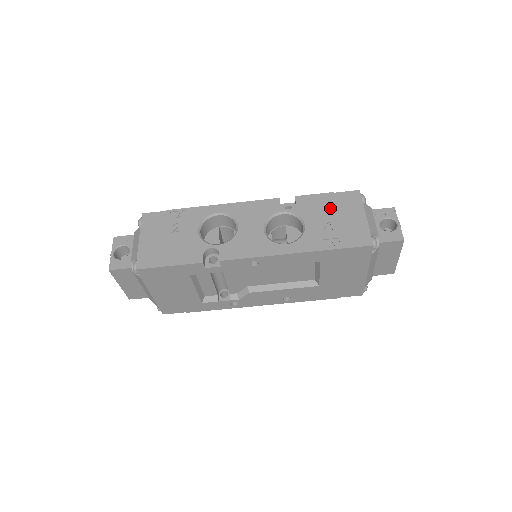
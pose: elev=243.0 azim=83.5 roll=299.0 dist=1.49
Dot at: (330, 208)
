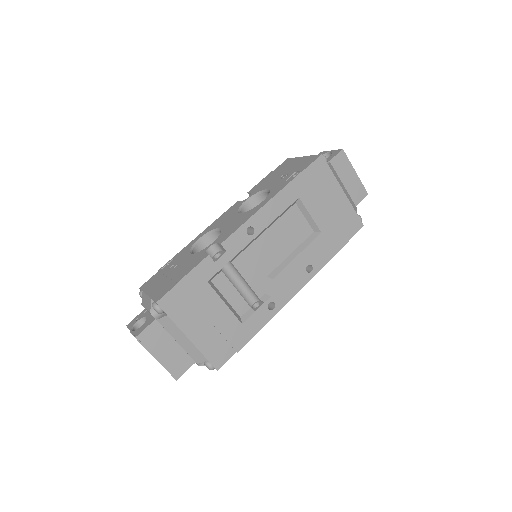
Dot at: (276, 174)
